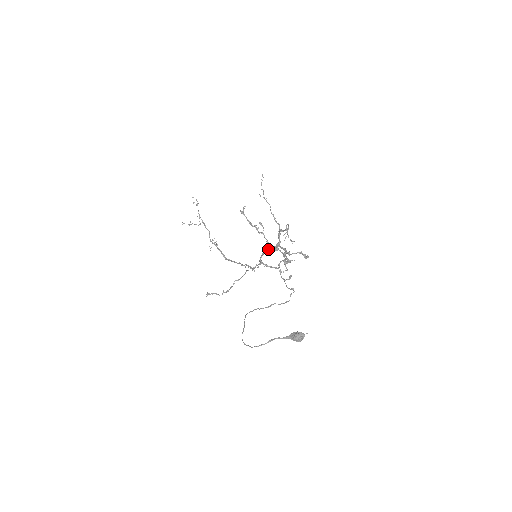
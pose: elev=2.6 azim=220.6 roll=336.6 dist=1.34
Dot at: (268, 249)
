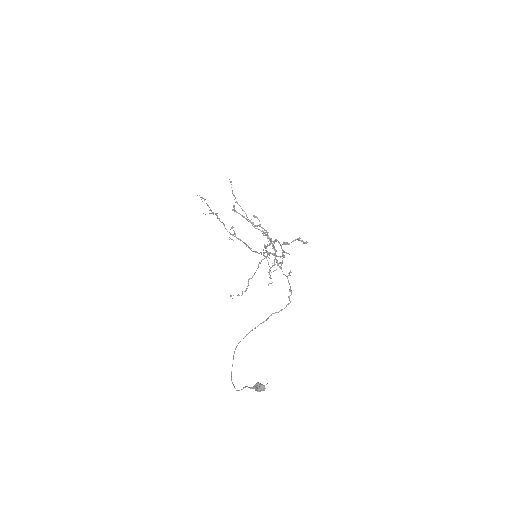
Dot at: (265, 246)
